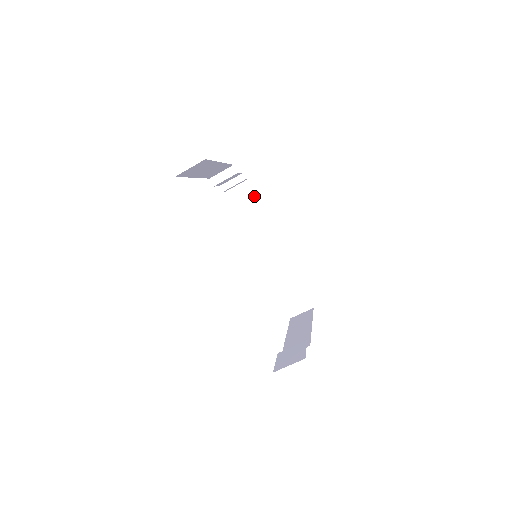
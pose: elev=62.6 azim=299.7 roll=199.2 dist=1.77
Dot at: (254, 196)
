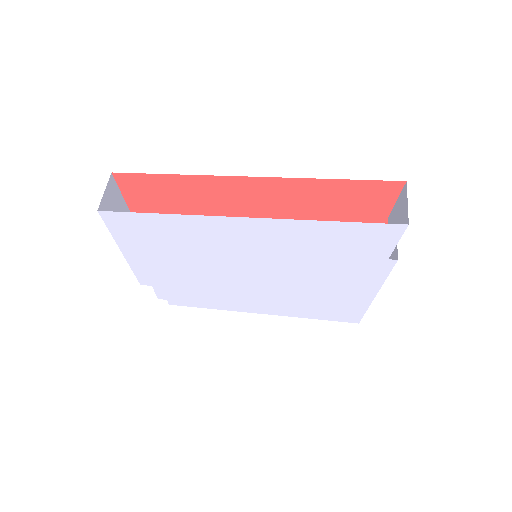
Dot at: occluded
